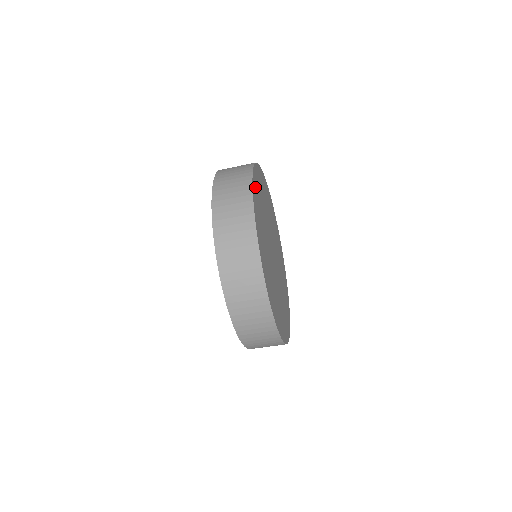
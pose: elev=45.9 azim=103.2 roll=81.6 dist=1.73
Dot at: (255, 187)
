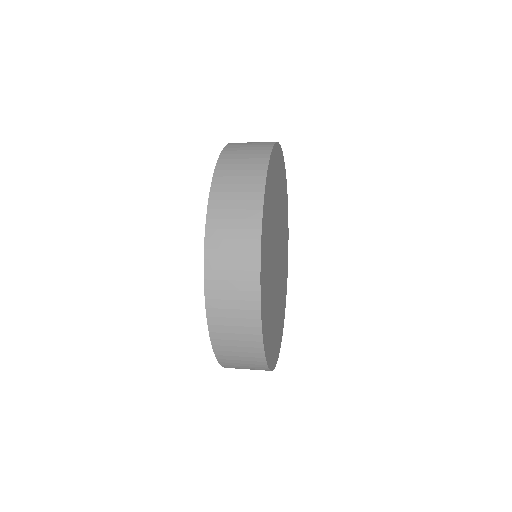
Dot at: (267, 345)
